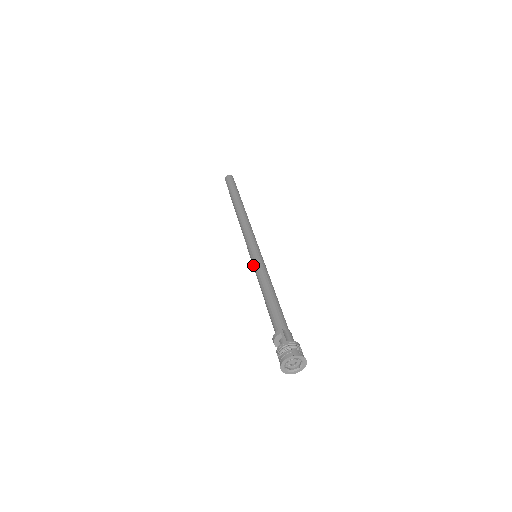
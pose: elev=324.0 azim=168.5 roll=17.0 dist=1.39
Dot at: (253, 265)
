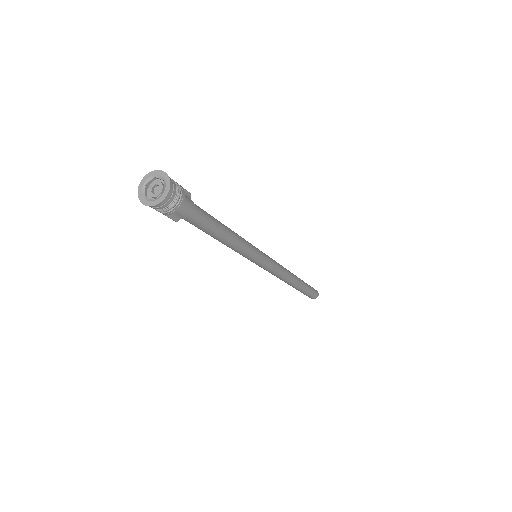
Dot at: occluded
